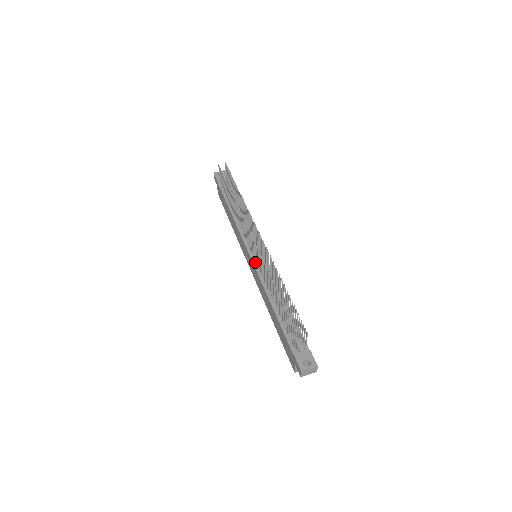
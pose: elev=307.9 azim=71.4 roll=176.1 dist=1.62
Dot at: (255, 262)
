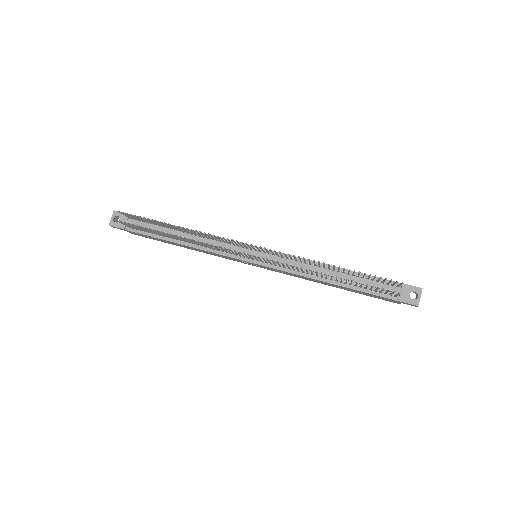
Dot at: (267, 264)
